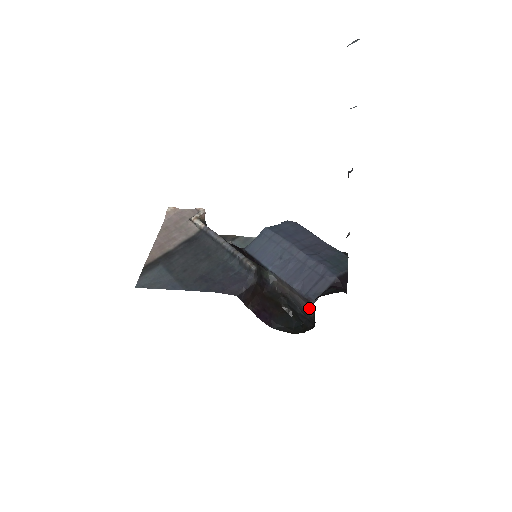
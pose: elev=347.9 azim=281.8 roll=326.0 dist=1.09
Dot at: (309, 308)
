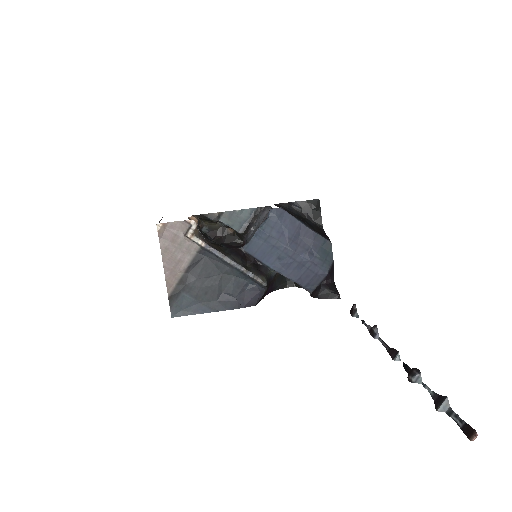
Dot at: occluded
